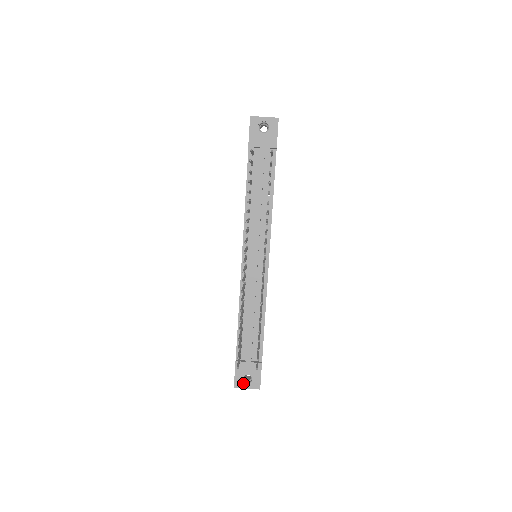
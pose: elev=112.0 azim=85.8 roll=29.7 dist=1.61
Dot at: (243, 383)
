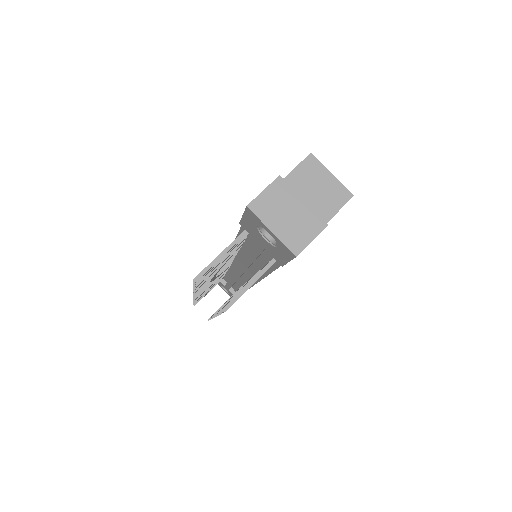
Dot at: (222, 287)
